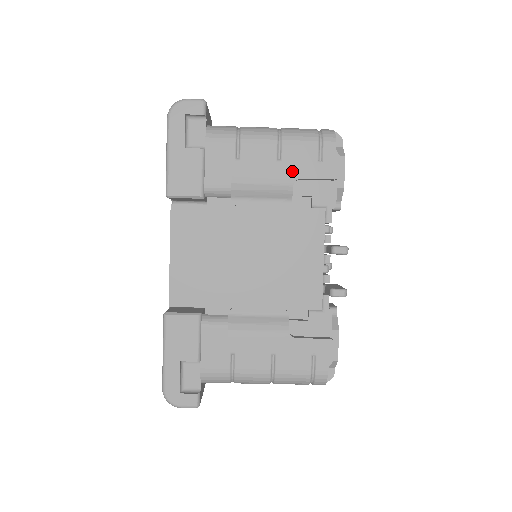
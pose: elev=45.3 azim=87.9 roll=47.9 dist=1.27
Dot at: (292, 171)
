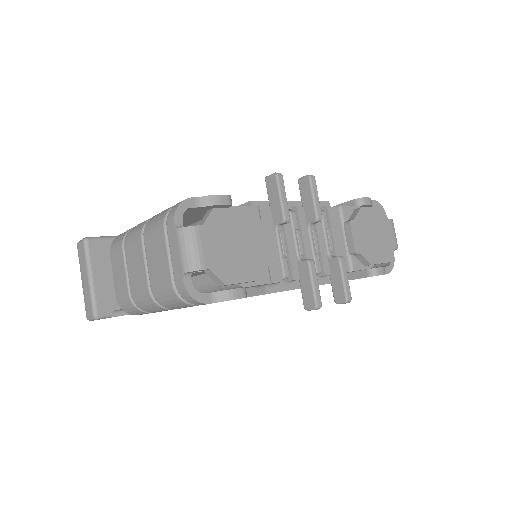
Dot at: occluded
